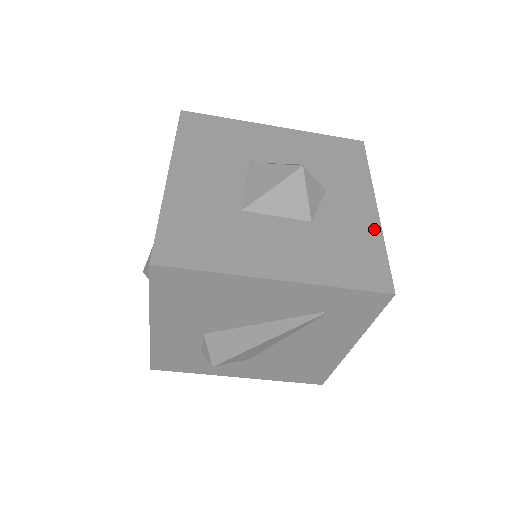
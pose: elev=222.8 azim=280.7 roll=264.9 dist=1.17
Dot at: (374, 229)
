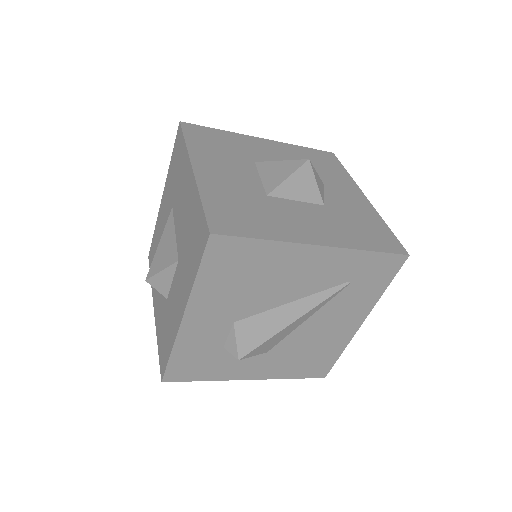
Dot at: (372, 211)
